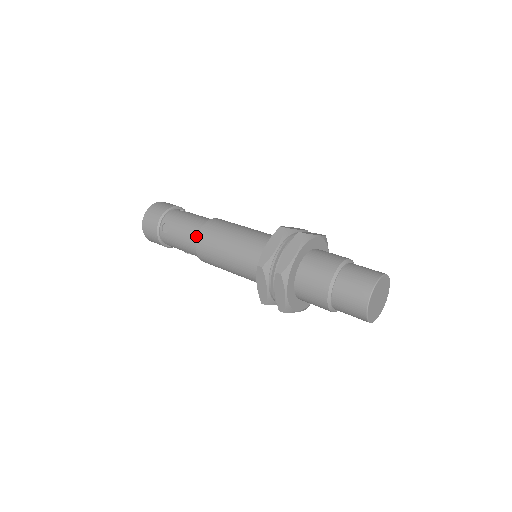
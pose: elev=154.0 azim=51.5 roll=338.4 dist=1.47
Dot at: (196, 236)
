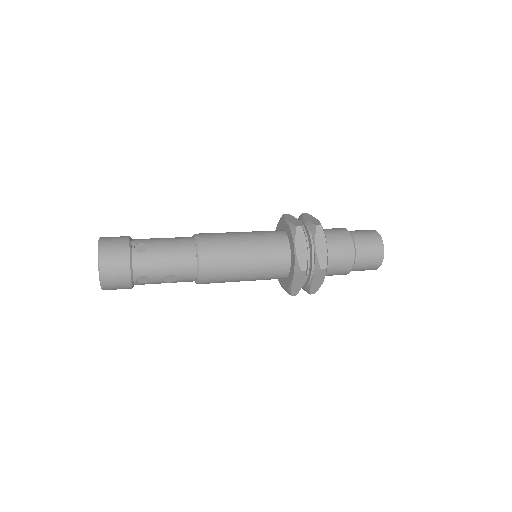
Dot at: (192, 242)
